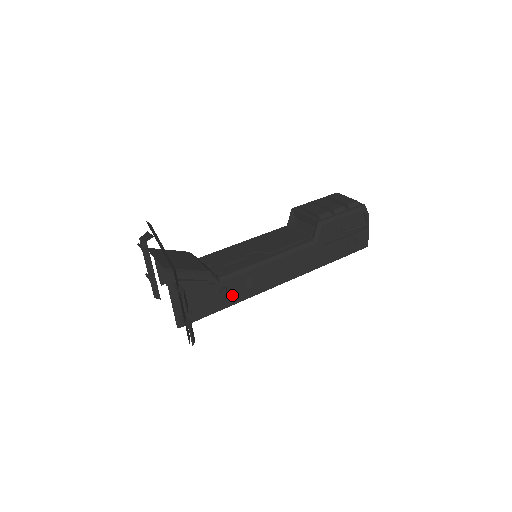
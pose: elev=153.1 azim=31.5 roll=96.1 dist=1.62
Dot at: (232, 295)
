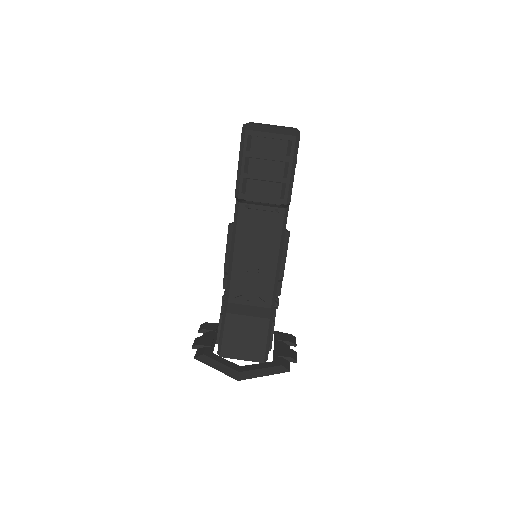
Dot at: occluded
